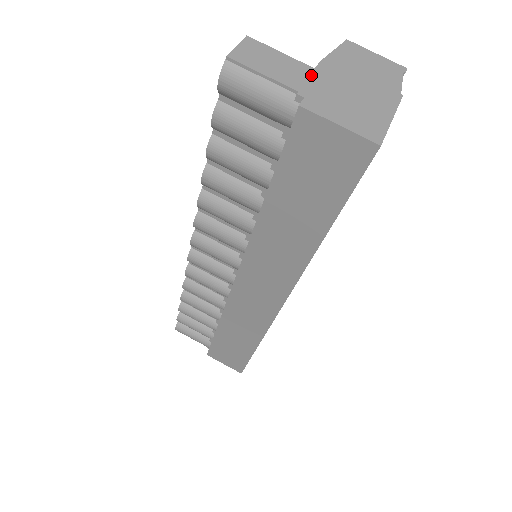
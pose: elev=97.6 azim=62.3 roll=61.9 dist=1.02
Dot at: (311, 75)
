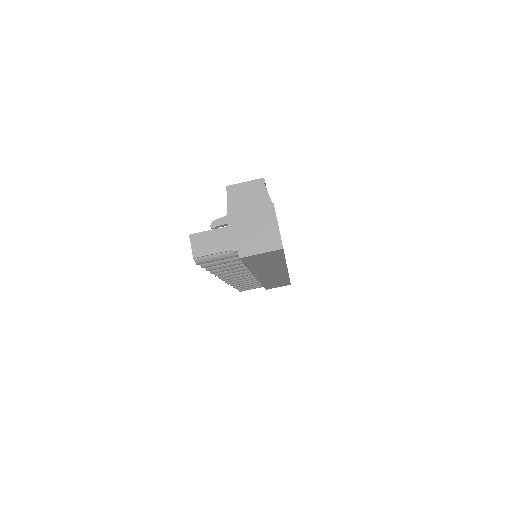
Dot at: (230, 233)
